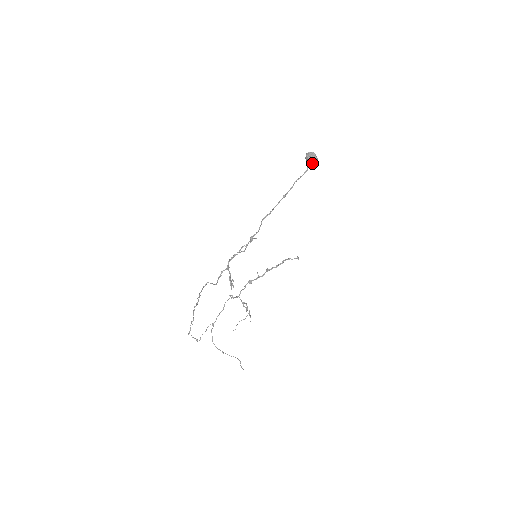
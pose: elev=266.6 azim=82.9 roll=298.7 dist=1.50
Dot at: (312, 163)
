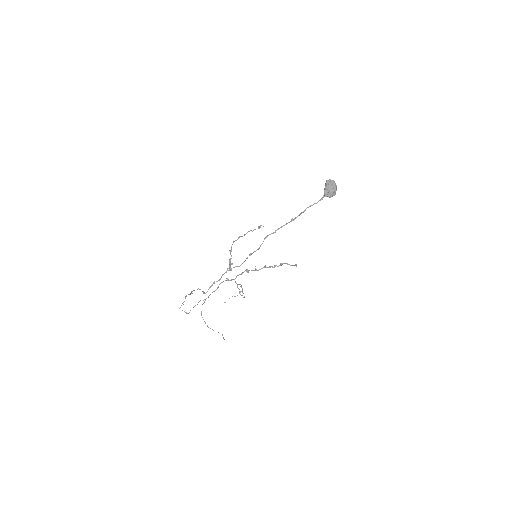
Dot at: (329, 193)
